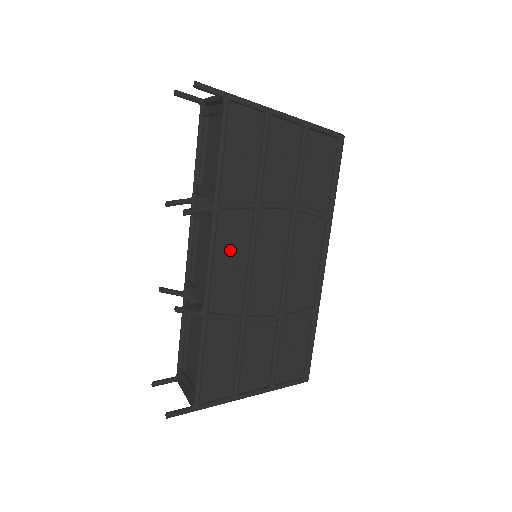
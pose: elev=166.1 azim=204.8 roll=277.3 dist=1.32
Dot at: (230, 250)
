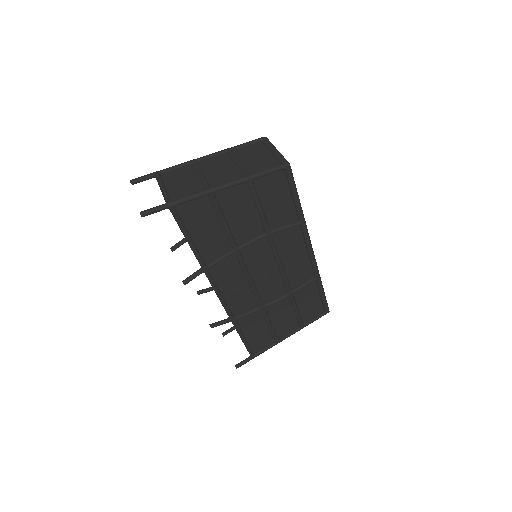
Dot at: (230, 282)
